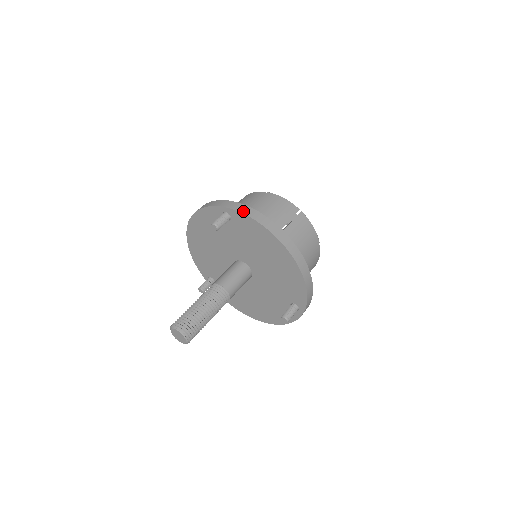
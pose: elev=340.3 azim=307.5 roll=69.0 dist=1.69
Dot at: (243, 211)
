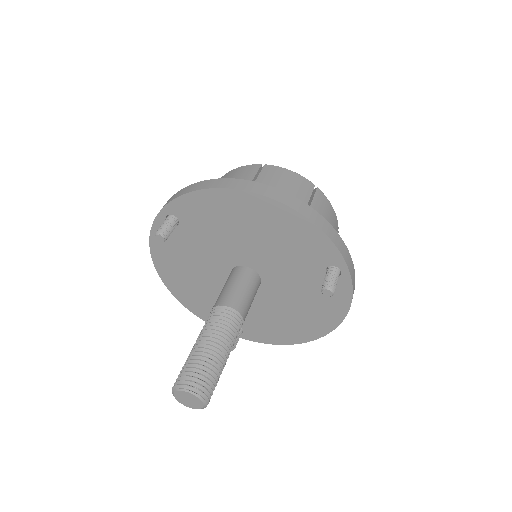
Dot at: (178, 195)
